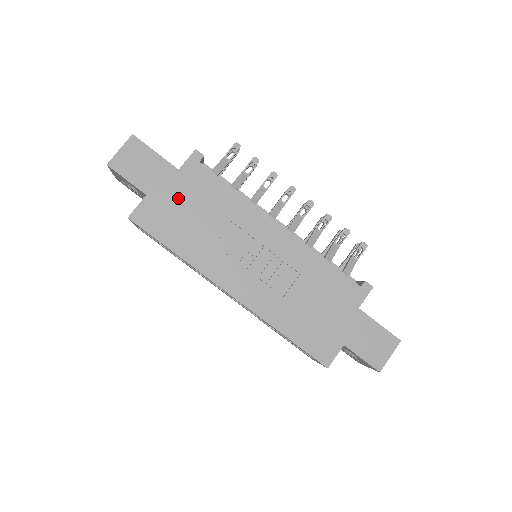
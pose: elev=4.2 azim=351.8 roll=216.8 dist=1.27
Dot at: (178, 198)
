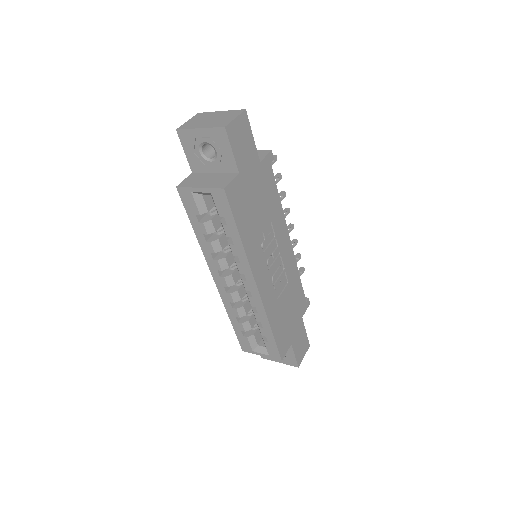
Dot at: (254, 188)
